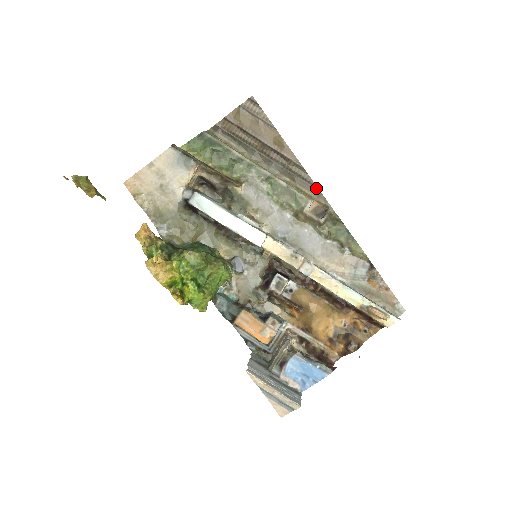
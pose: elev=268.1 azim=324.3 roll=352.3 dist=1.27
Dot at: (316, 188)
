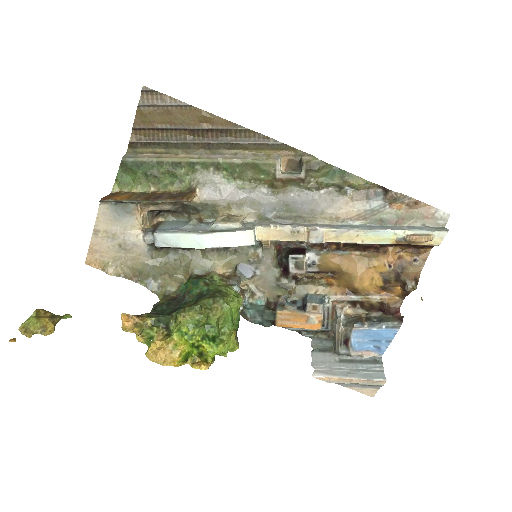
Dot at: (275, 142)
